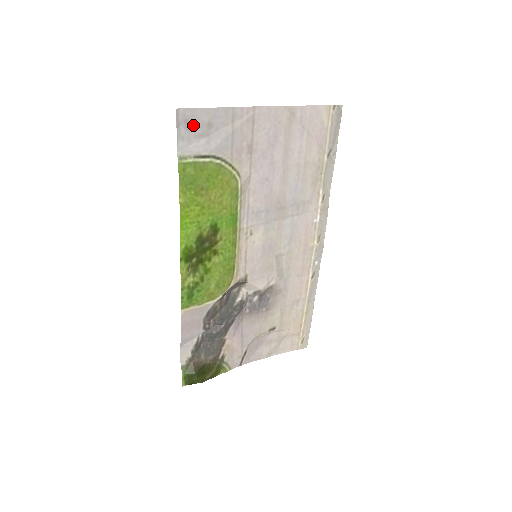
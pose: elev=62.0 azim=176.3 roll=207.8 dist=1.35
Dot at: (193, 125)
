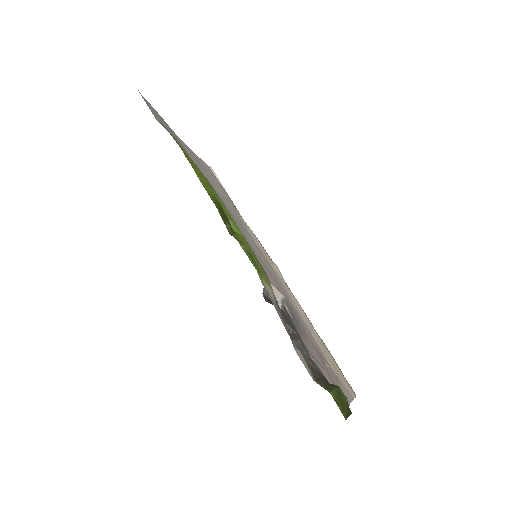
Dot at: (153, 111)
